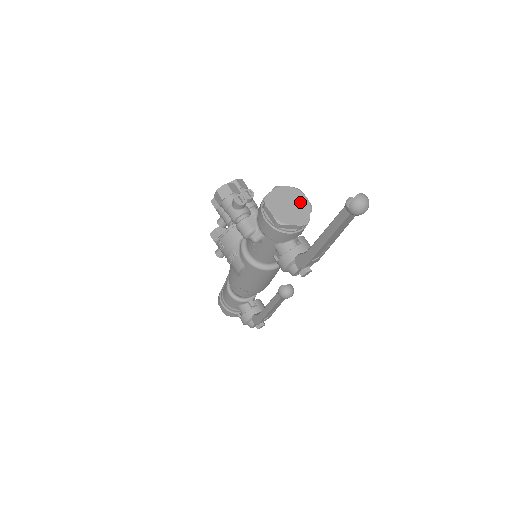
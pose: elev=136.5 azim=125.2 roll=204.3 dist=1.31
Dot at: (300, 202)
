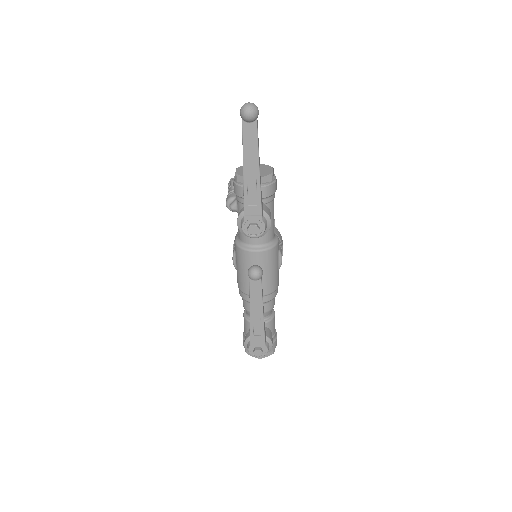
Dot at: (265, 171)
